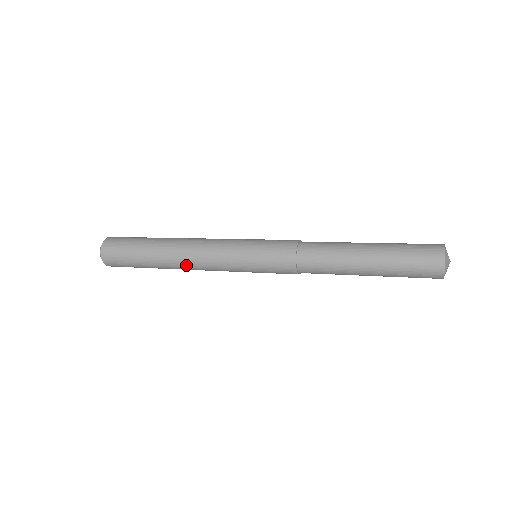
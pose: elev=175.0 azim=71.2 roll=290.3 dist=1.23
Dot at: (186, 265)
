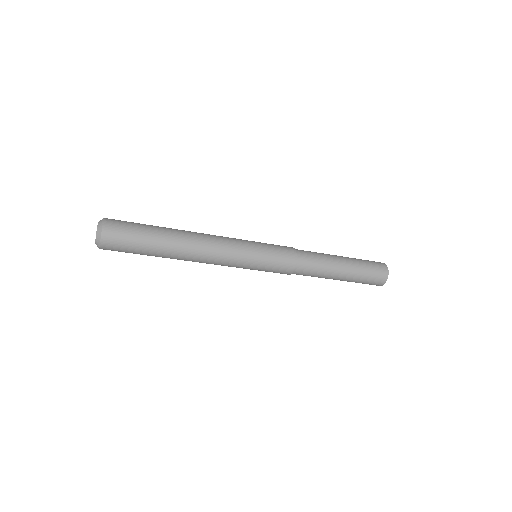
Dot at: (200, 237)
